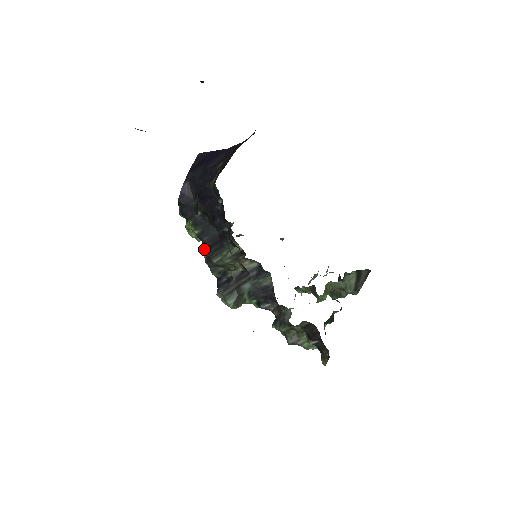
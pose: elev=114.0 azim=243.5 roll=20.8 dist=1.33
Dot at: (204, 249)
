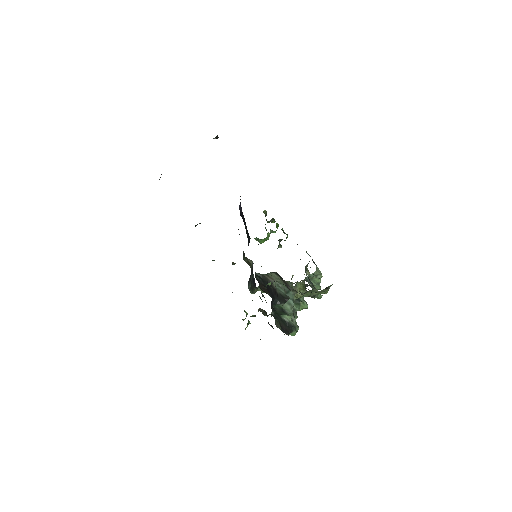
Dot at: occluded
